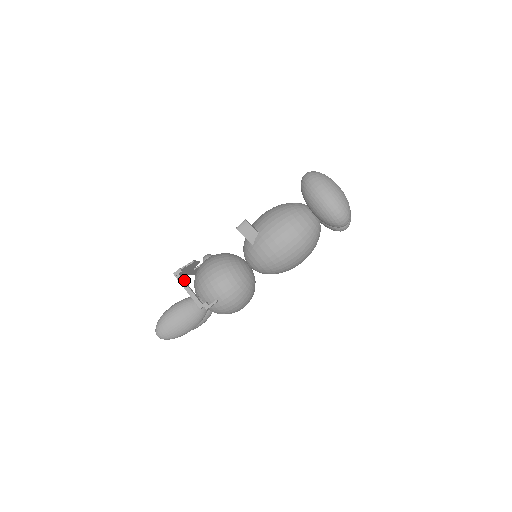
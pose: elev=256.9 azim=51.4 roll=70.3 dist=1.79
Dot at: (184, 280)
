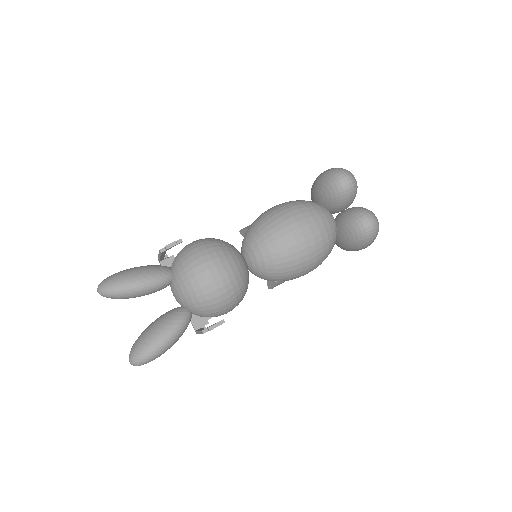
Dot at: occluded
